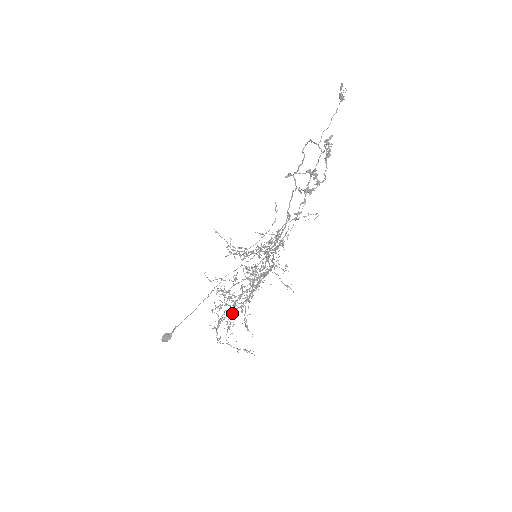
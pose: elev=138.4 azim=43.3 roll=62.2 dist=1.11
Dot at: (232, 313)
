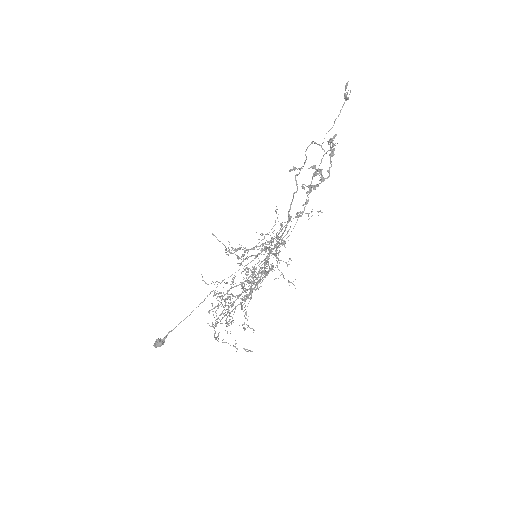
Dot at: occluded
